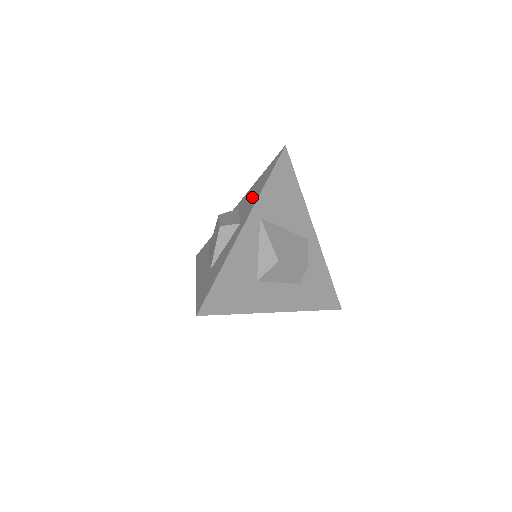
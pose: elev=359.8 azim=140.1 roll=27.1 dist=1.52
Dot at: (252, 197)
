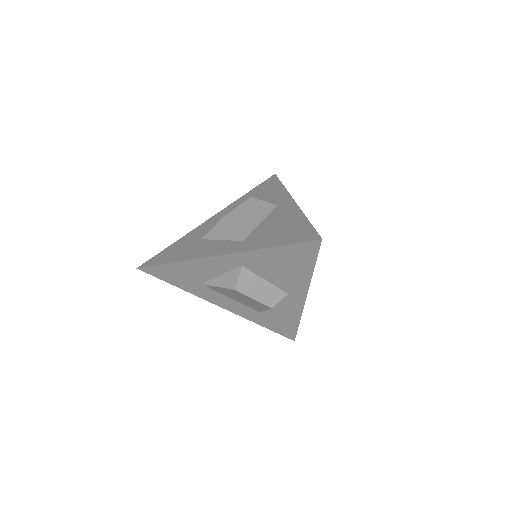
Dot at: (285, 274)
